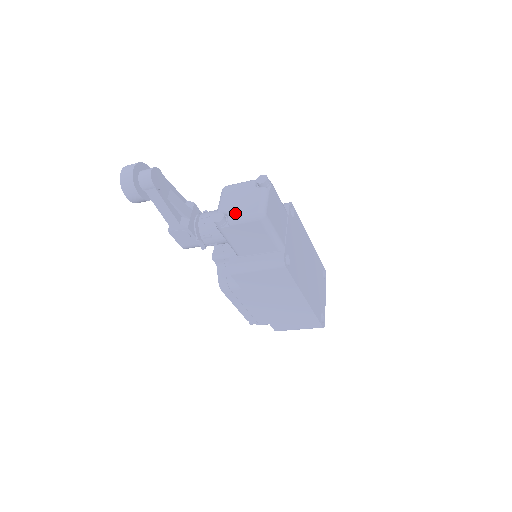
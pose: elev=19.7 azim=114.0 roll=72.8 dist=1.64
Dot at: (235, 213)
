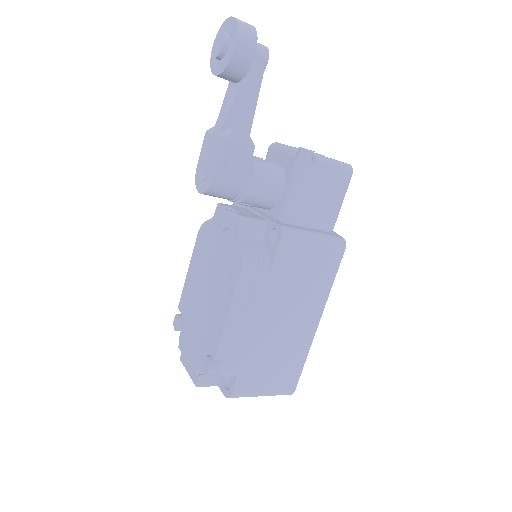
Dot at: occluded
